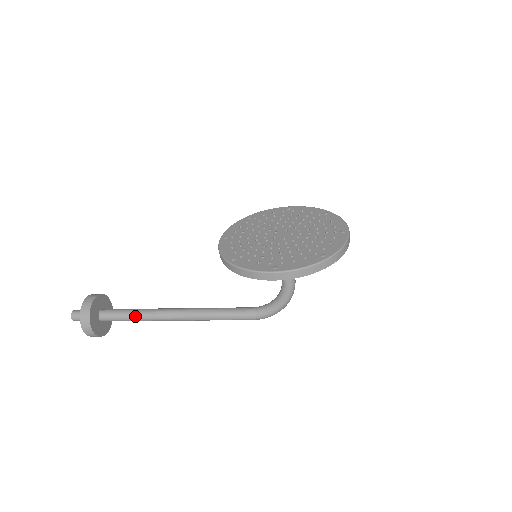
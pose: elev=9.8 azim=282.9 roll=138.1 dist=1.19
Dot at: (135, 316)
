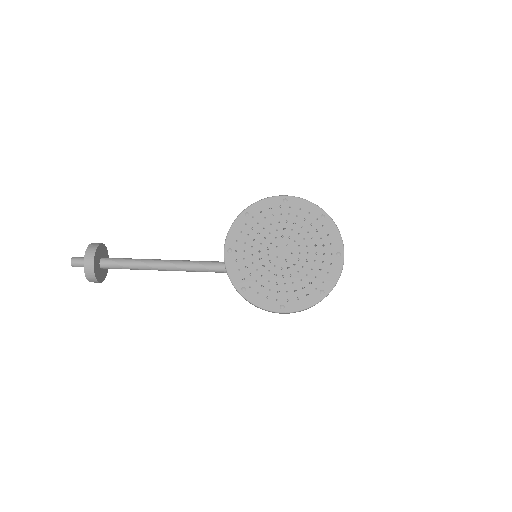
Dot at: (137, 269)
